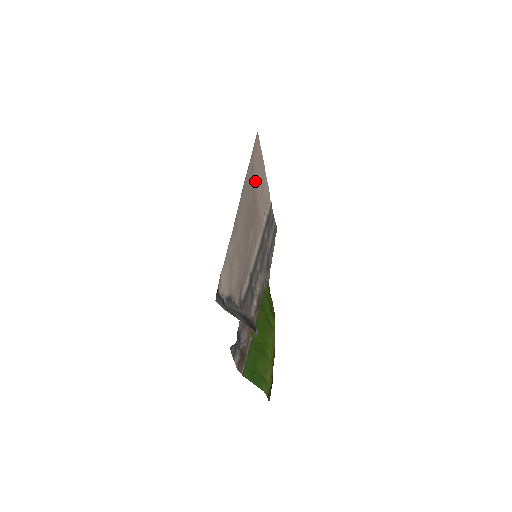
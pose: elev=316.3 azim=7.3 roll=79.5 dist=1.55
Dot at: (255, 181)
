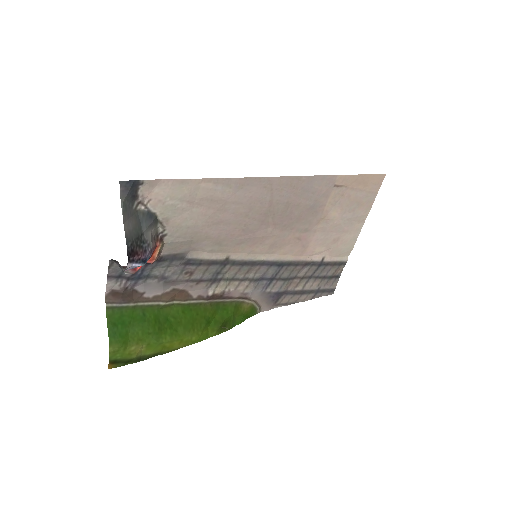
Dot at: (332, 205)
